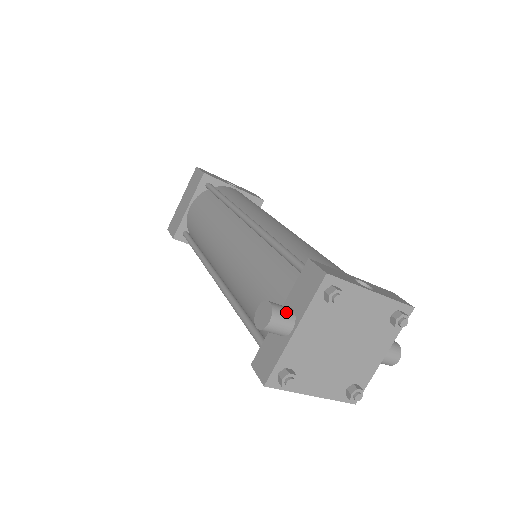
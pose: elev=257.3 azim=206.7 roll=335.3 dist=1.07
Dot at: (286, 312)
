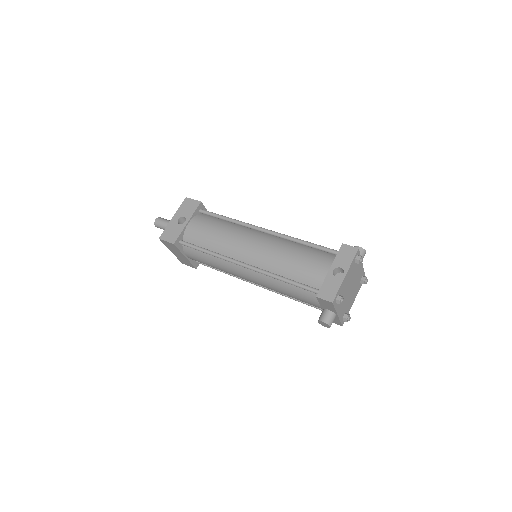
Dot at: (330, 316)
